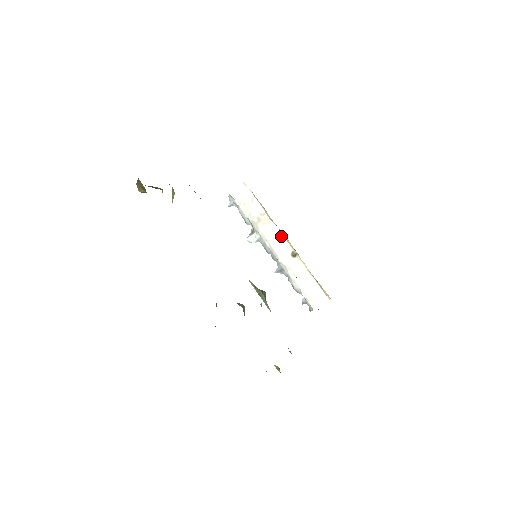
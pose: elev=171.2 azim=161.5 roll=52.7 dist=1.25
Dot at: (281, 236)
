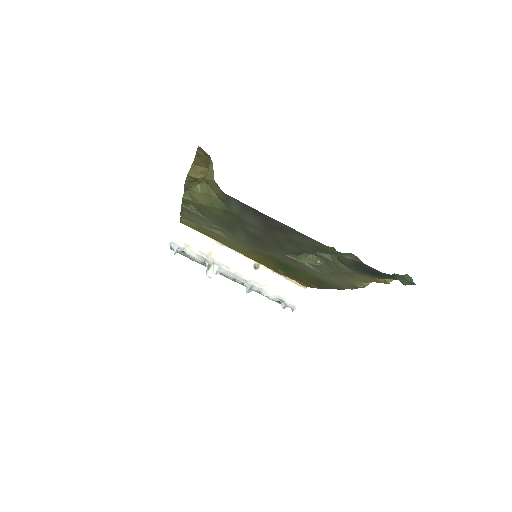
Dot at: (238, 256)
